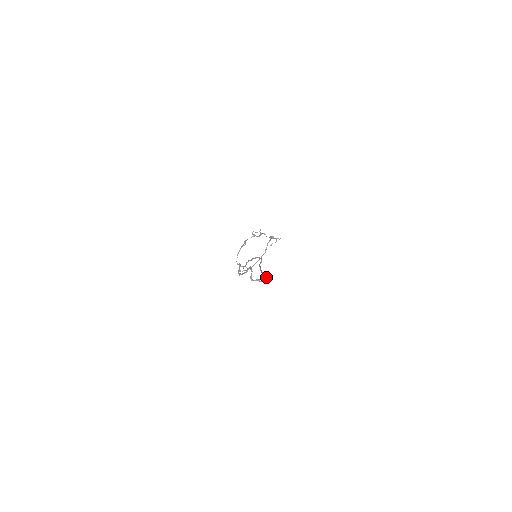
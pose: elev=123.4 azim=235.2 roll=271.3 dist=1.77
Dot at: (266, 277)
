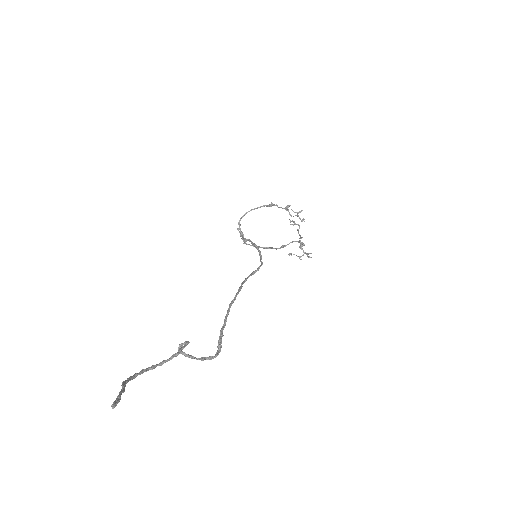
Dot at: (219, 340)
